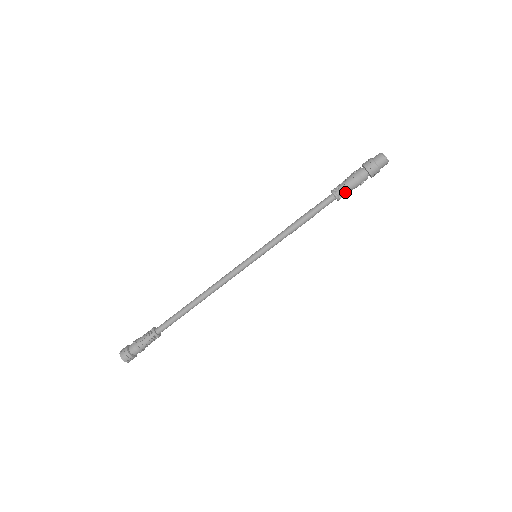
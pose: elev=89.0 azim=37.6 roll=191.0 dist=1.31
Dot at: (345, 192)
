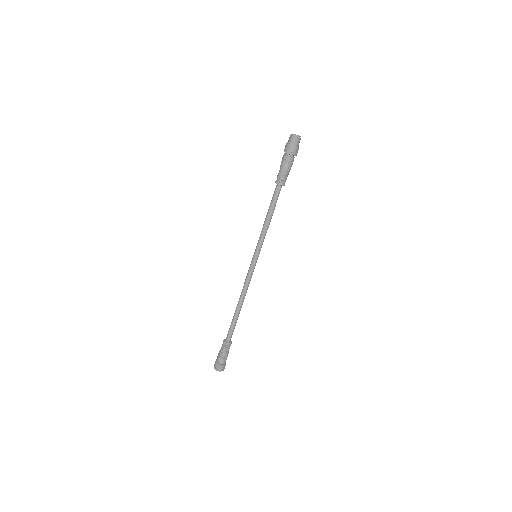
Dot at: (282, 177)
